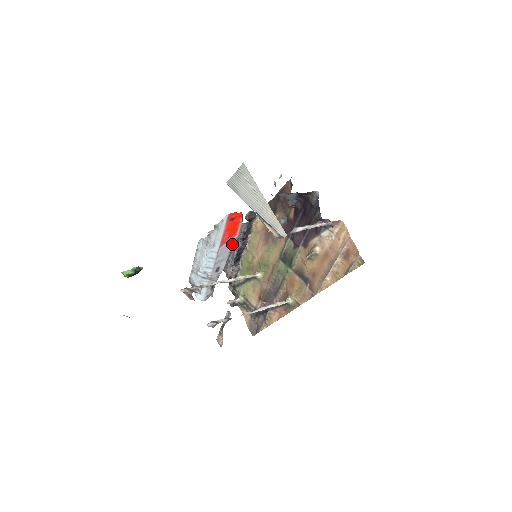
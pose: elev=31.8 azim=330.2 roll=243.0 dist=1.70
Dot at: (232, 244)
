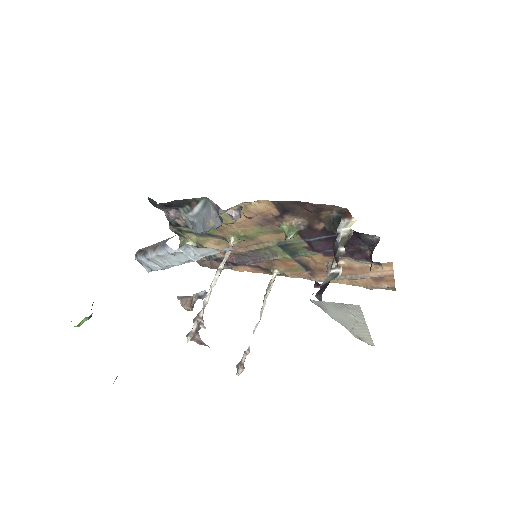
Dot at: occluded
